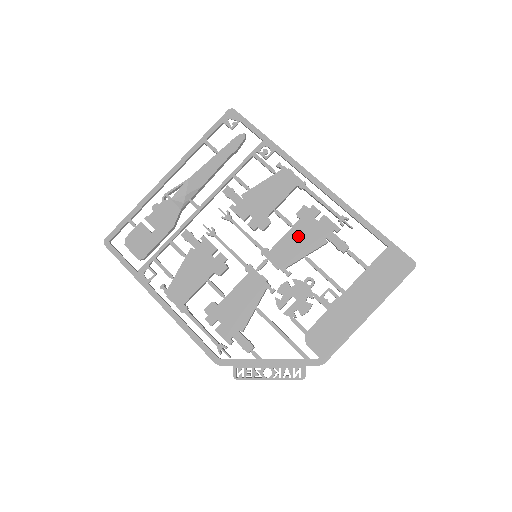
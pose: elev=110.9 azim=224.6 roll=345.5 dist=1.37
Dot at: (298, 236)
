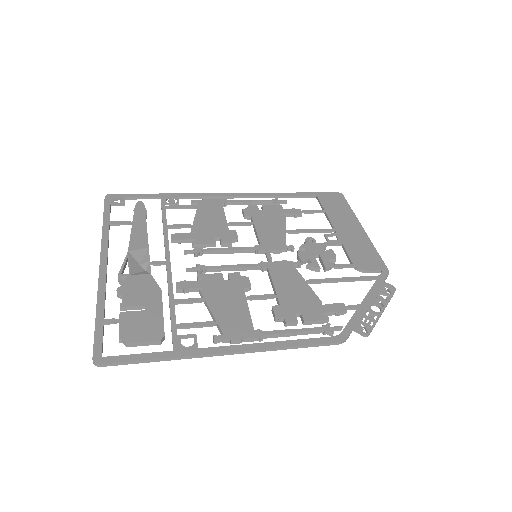
Dot at: (265, 225)
